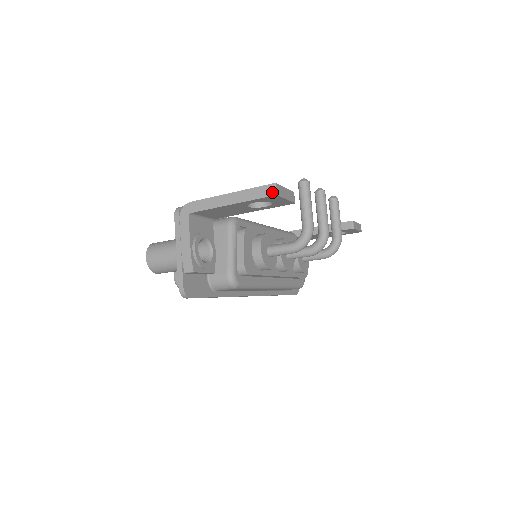
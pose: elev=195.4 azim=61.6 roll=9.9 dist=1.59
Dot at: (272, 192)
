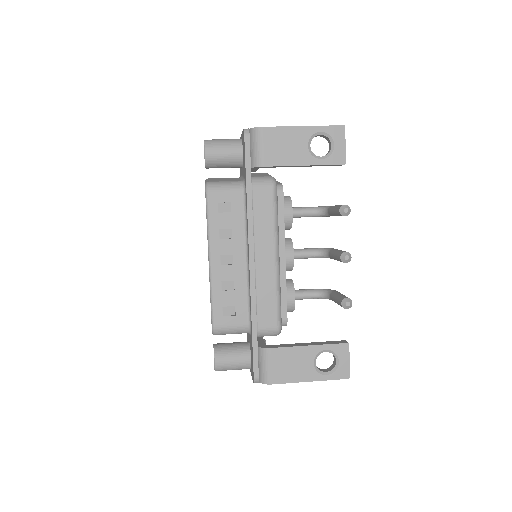
Dot at: occluded
